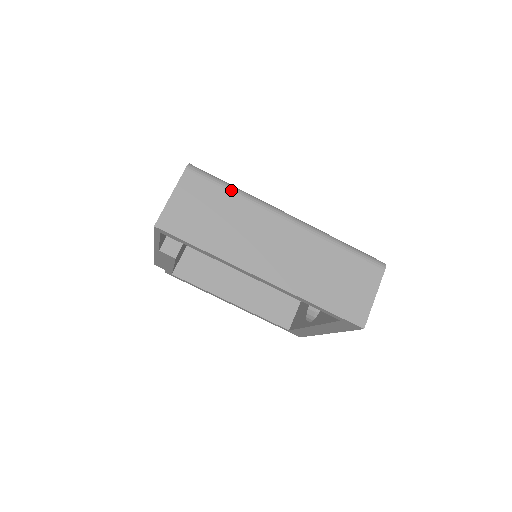
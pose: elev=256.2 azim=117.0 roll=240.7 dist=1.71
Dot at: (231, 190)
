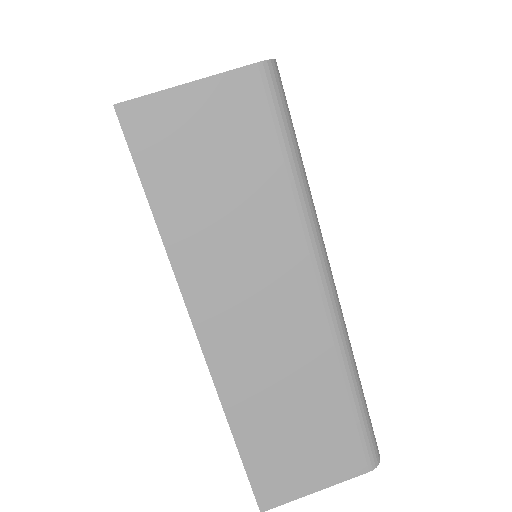
Dot at: (291, 168)
